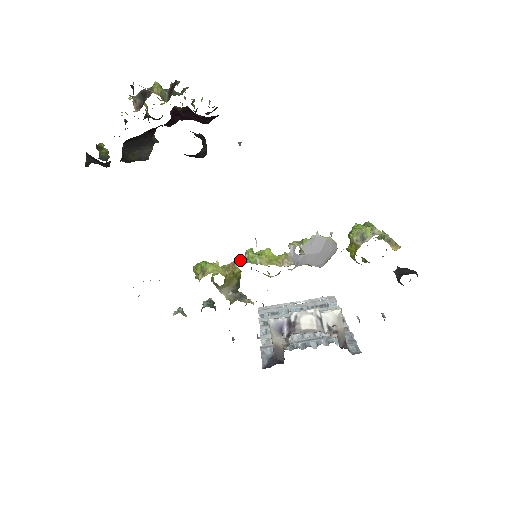
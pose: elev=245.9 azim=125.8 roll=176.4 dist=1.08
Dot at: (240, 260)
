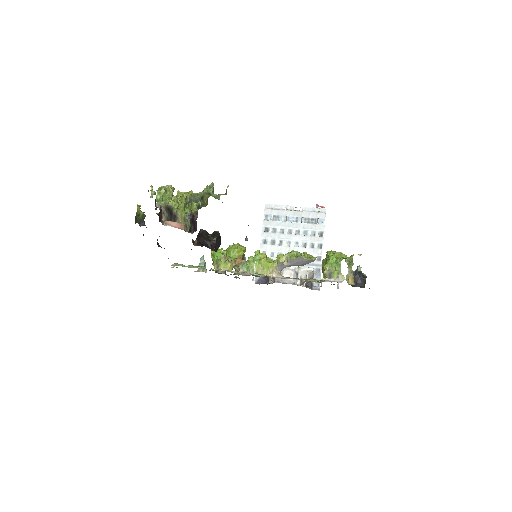
Dot at: (243, 267)
